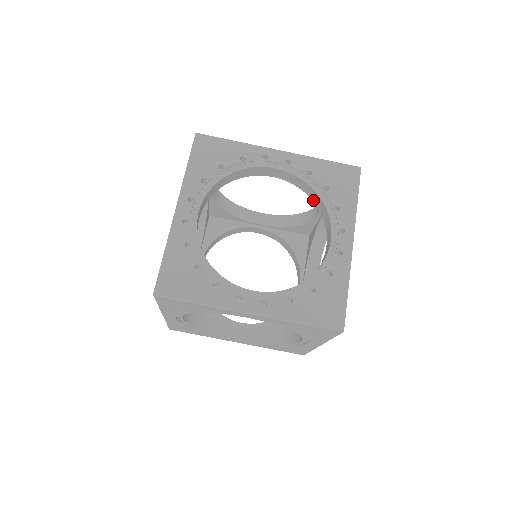
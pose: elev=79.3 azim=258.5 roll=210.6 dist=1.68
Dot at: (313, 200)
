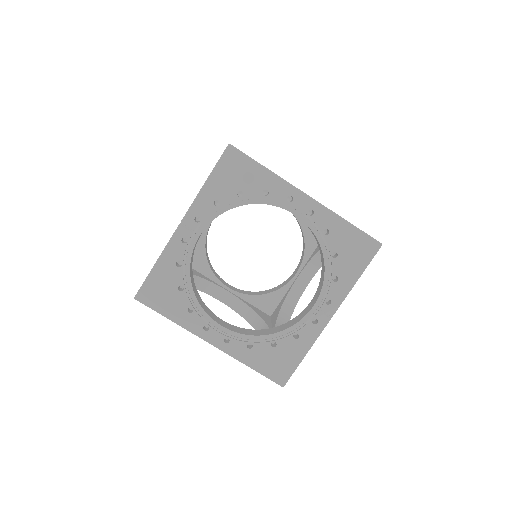
Dot at: (320, 253)
